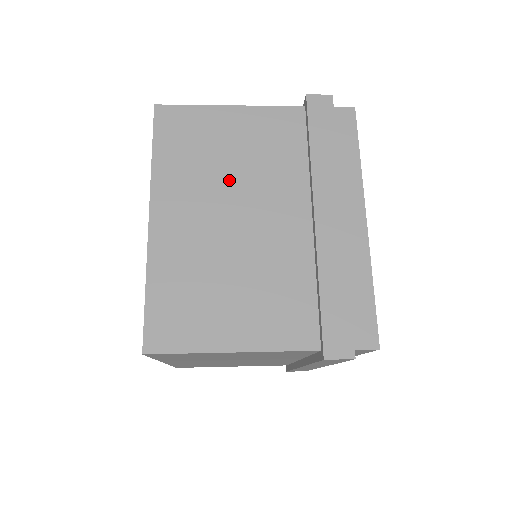
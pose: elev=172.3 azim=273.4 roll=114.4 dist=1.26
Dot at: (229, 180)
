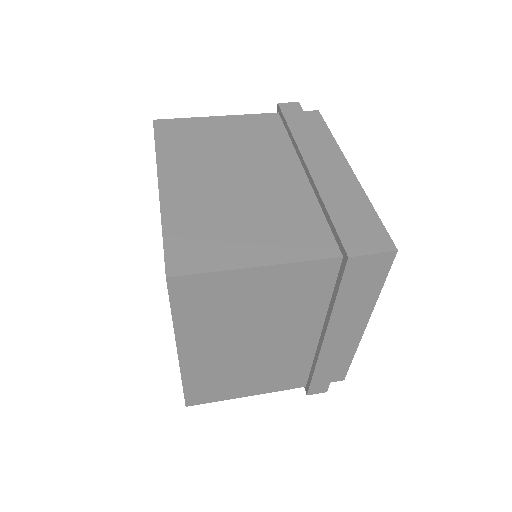
Dot at: (226, 156)
